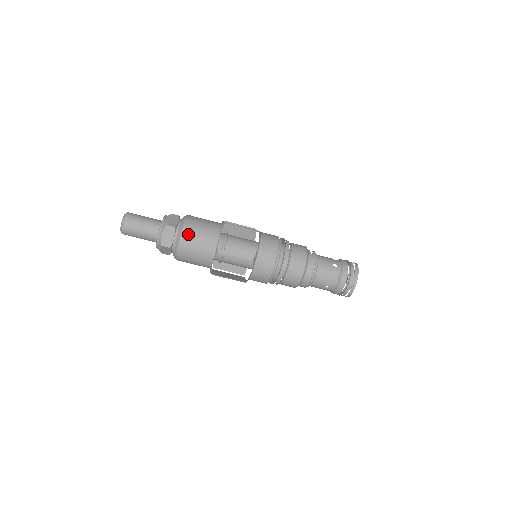
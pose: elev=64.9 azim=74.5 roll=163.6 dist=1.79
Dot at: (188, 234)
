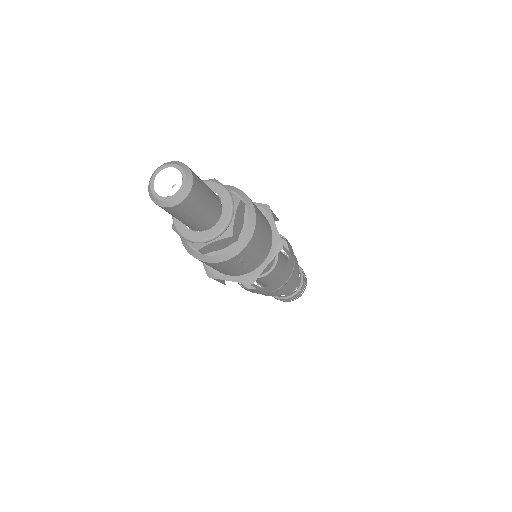
Dot at: (205, 263)
